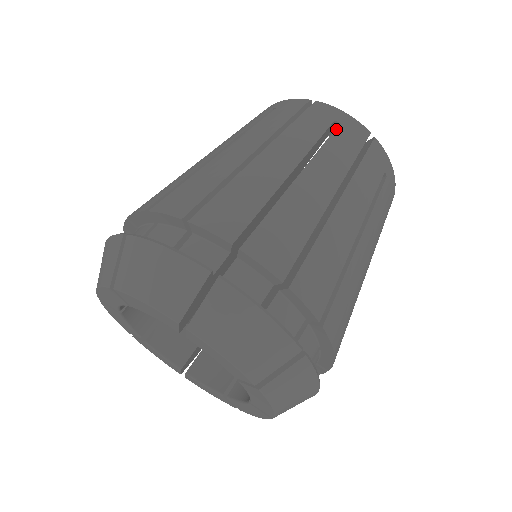
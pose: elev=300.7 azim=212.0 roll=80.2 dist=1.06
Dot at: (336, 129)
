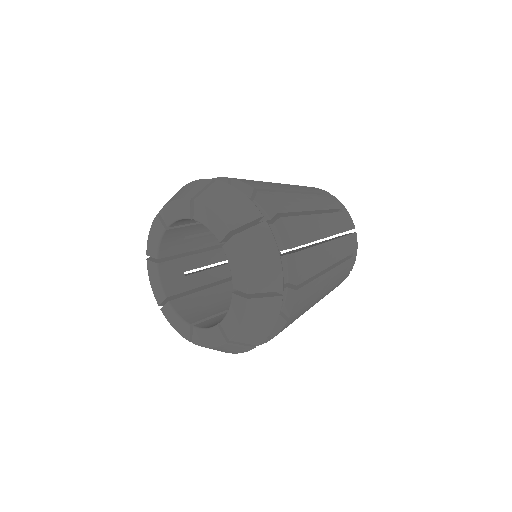
Dot at: occluded
